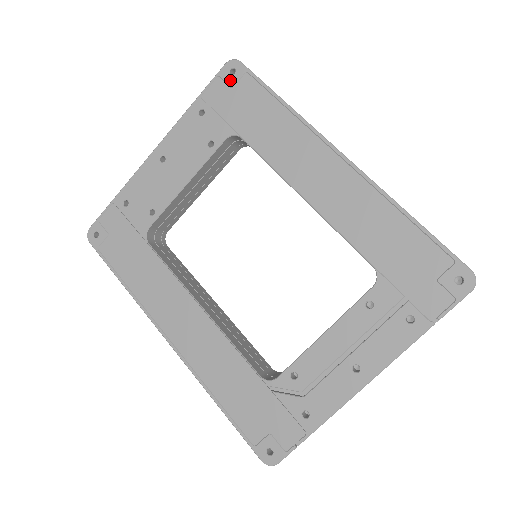
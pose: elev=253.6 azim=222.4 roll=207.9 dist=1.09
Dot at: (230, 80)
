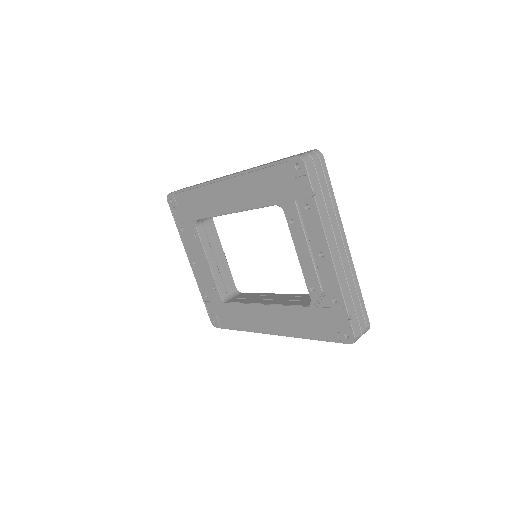
Dot at: (174, 205)
